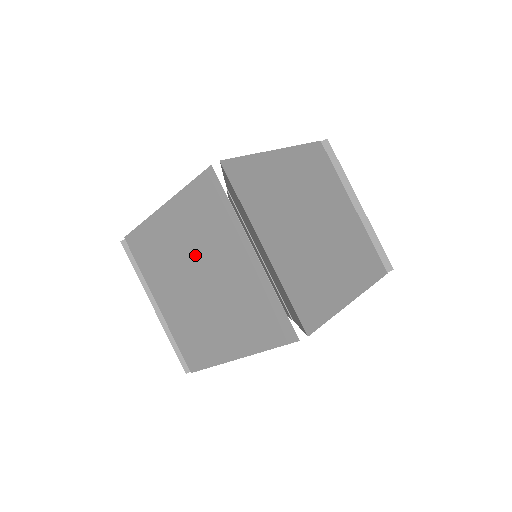
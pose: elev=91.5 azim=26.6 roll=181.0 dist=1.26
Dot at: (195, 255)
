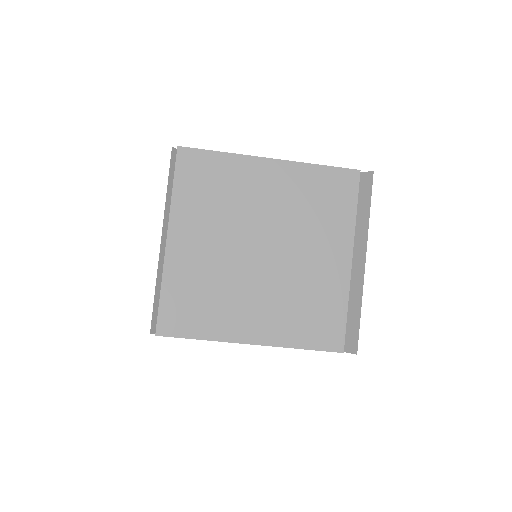
Dot at: occluded
